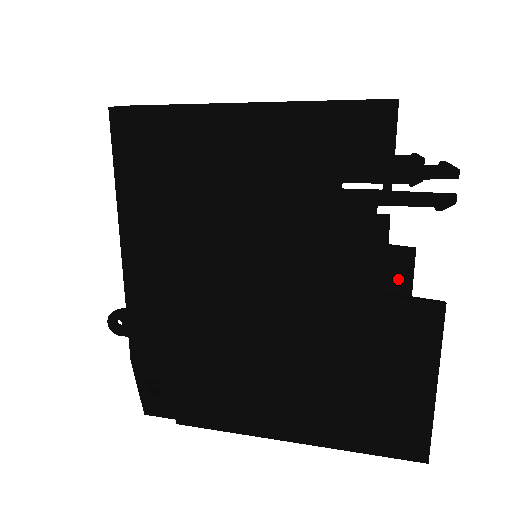
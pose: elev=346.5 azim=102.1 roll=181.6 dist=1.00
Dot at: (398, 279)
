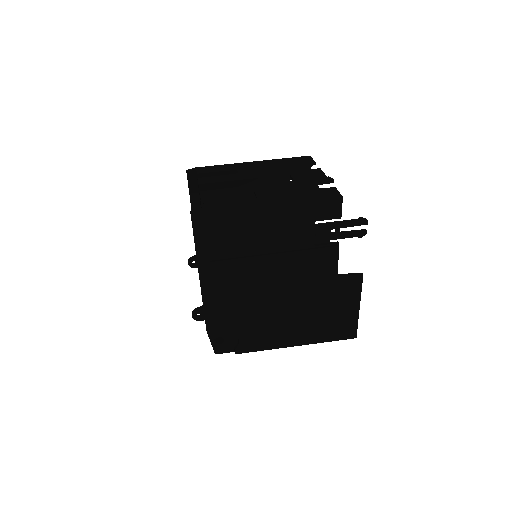
Dot at: (322, 242)
